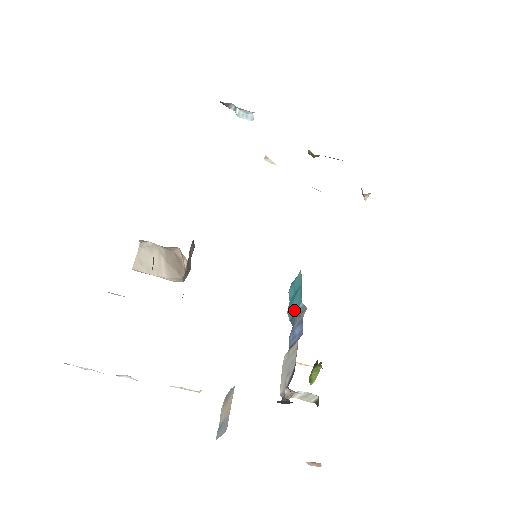
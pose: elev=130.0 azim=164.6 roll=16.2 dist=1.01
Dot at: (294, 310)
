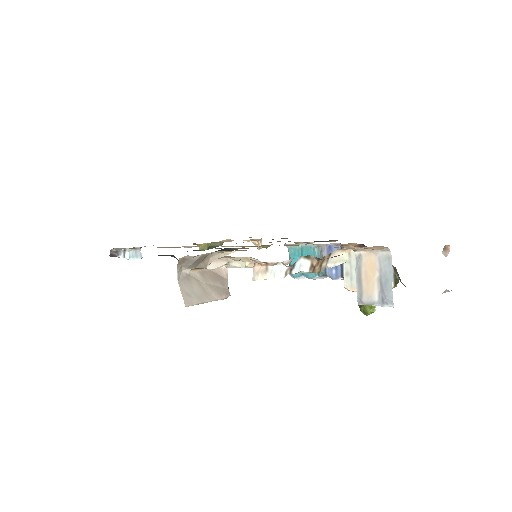
Dot at: occluded
